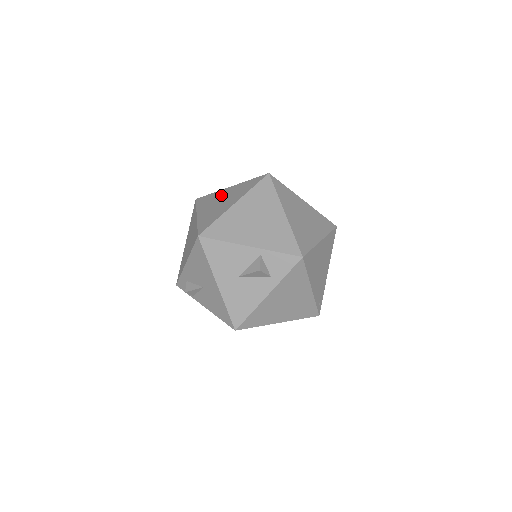
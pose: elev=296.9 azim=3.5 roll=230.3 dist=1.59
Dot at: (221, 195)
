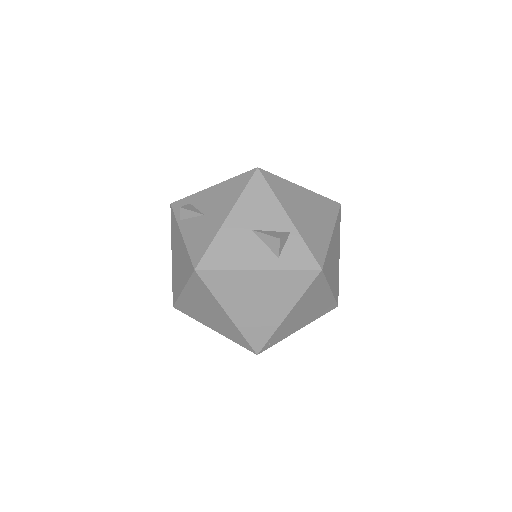
Dot at: occluded
